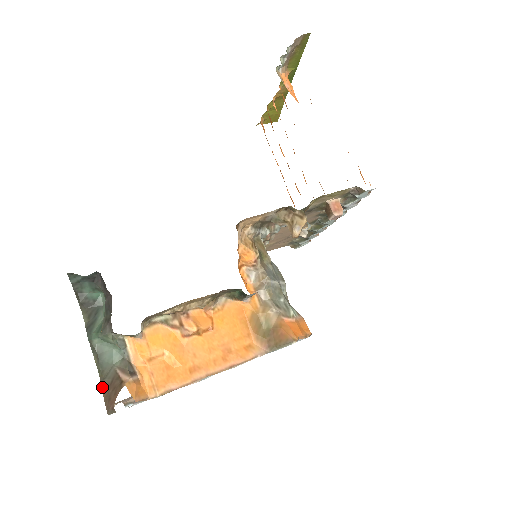
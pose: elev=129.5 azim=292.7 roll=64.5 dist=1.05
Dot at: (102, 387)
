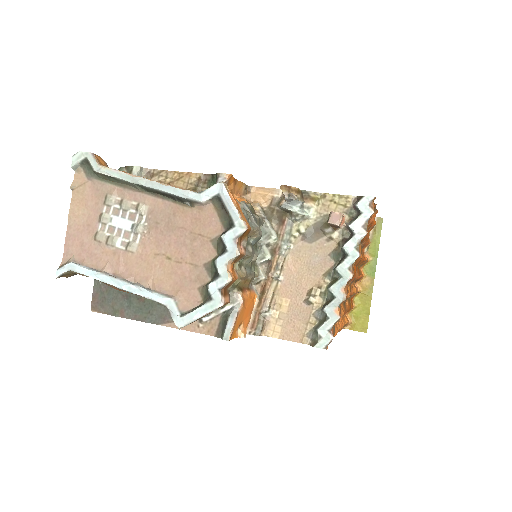
Dot at: occluded
